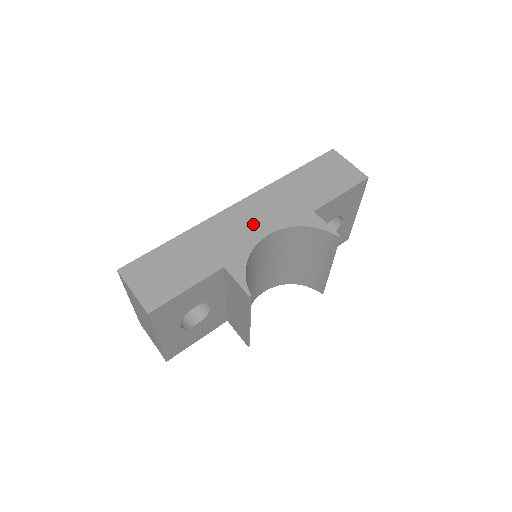
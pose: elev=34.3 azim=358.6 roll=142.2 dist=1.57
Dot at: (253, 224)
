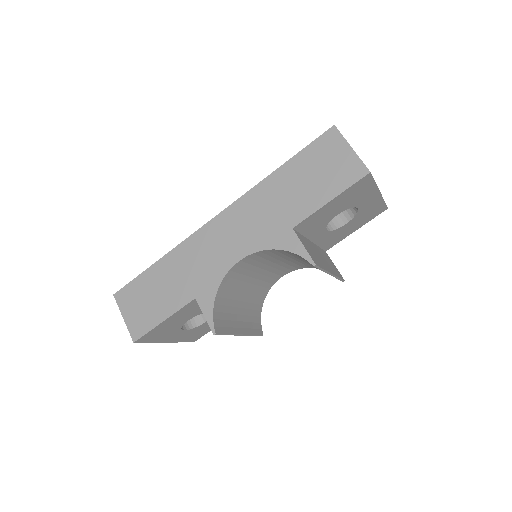
Dot at: (227, 246)
